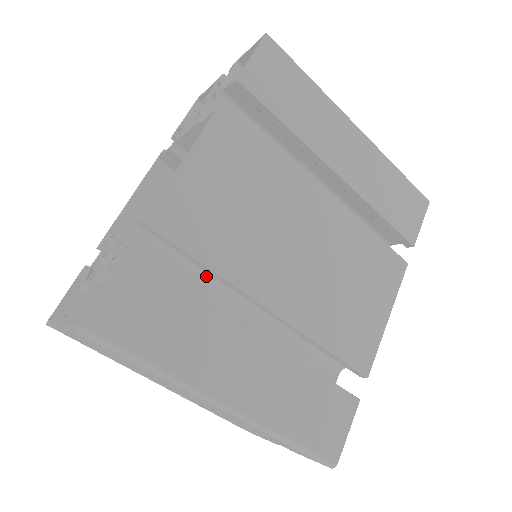
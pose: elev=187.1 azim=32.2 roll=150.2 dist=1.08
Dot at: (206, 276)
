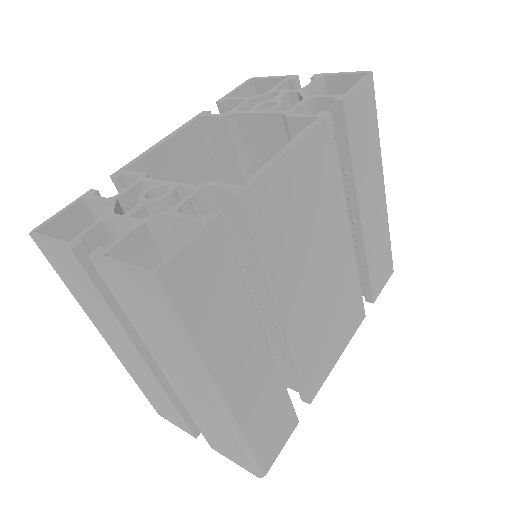
Dot at: occluded
